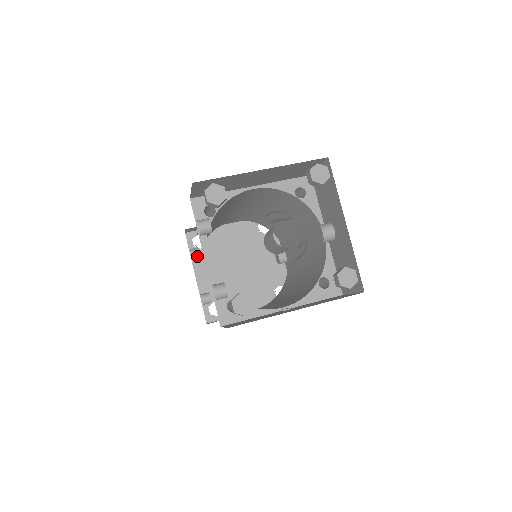
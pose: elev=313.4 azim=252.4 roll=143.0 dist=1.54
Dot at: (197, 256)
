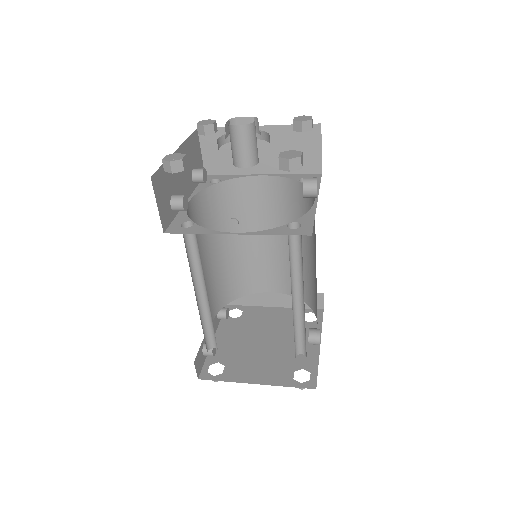
Dot at: (223, 313)
